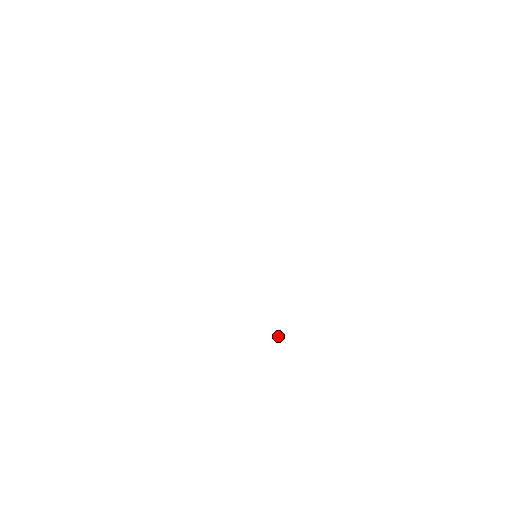
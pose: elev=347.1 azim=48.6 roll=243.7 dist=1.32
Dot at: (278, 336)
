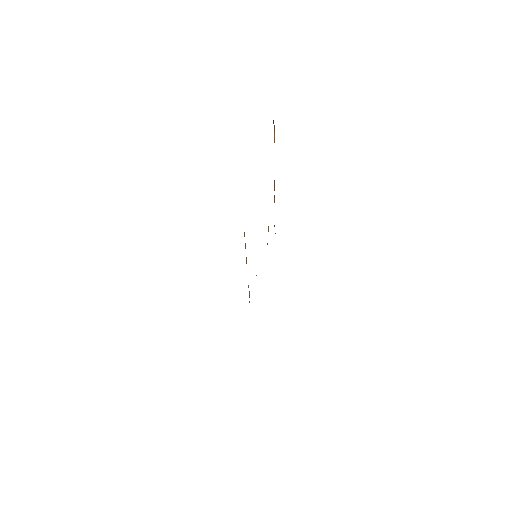
Dot at: occluded
